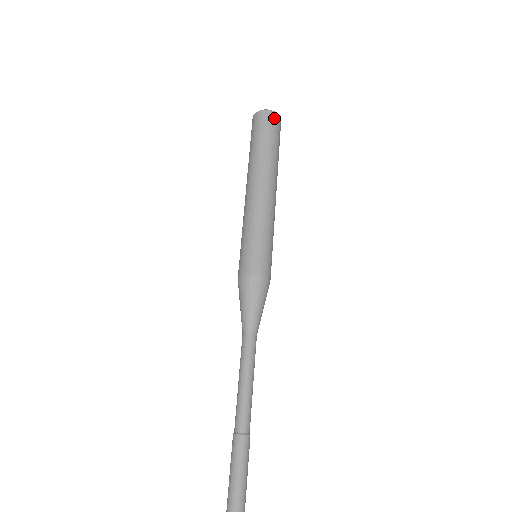
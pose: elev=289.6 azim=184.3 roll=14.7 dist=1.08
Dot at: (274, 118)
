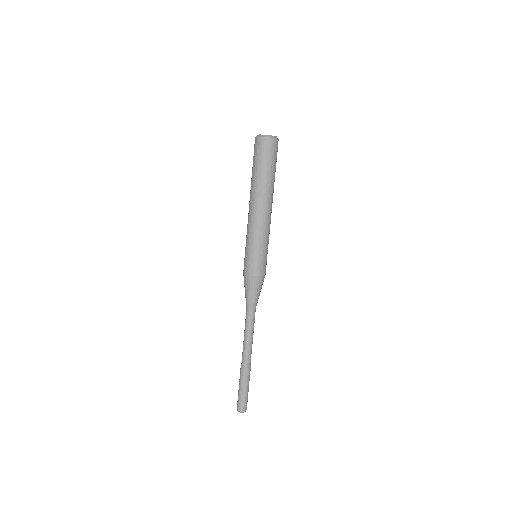
Dot at: (273, 144)
